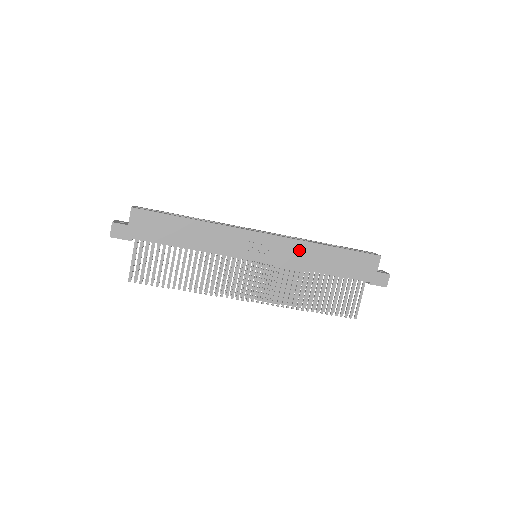
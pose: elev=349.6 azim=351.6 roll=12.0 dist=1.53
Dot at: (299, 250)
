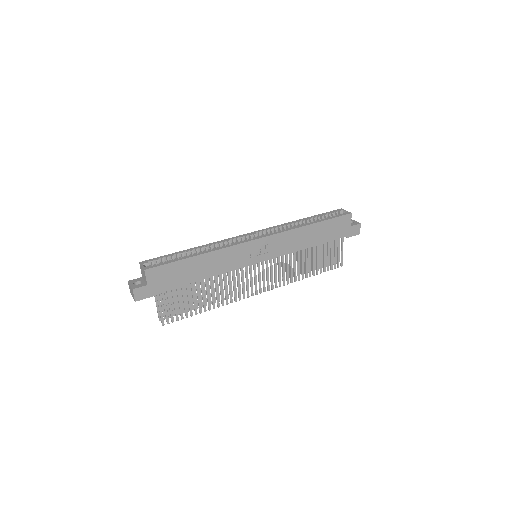
Dot at: (290, 238)
